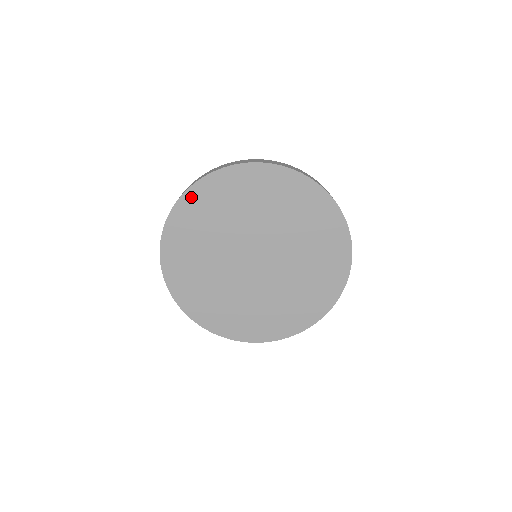
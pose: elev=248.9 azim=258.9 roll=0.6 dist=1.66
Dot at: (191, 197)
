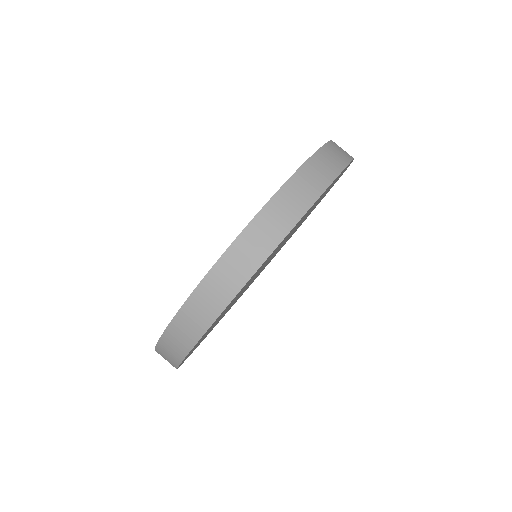
Dot at: (187, 357)
